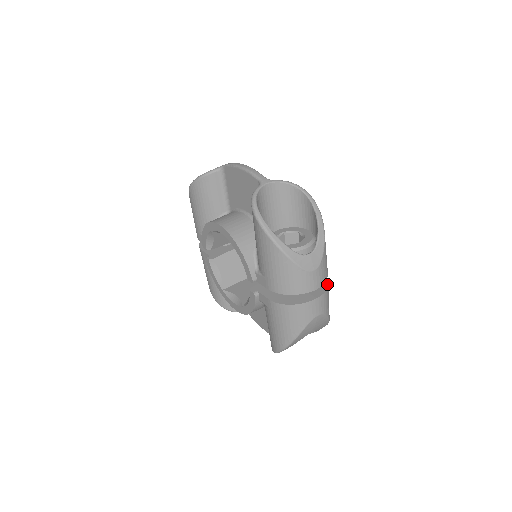
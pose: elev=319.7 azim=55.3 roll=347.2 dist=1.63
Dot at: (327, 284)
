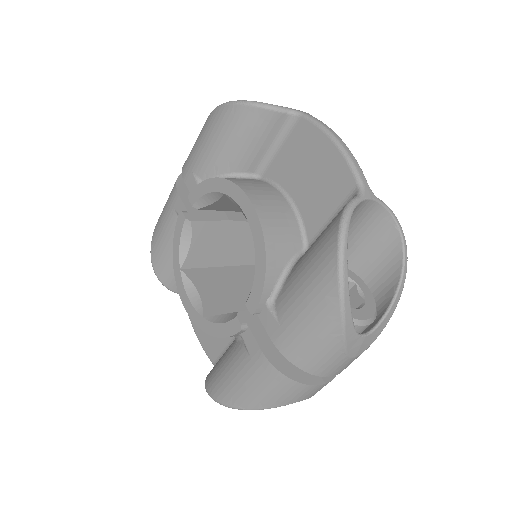
Dot at: occluded
